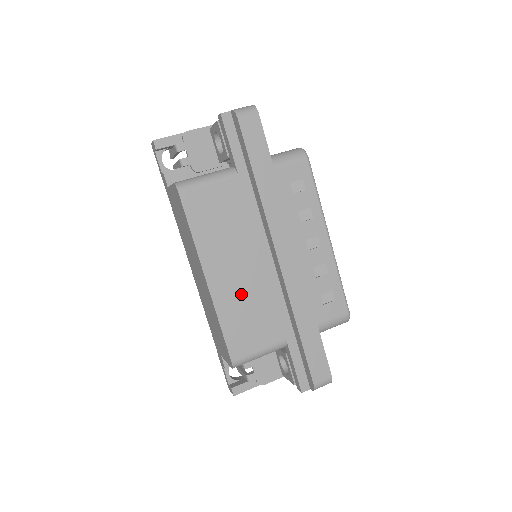
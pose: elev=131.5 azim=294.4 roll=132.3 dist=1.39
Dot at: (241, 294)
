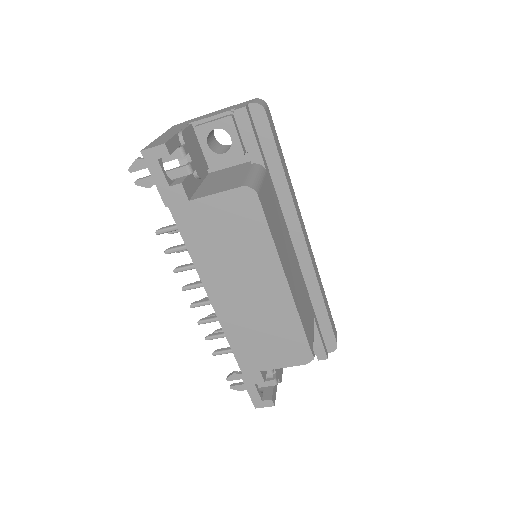
Dot at: (297, 287)
